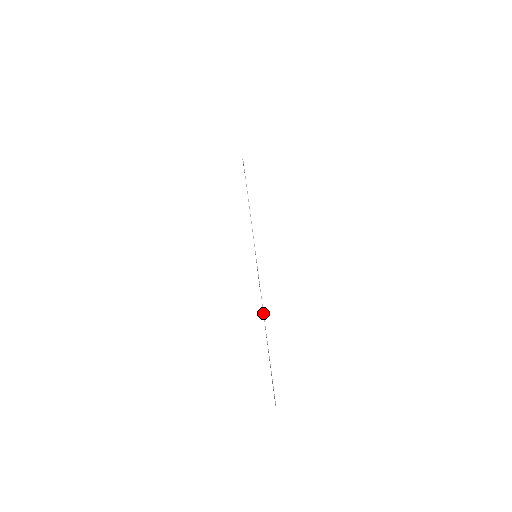
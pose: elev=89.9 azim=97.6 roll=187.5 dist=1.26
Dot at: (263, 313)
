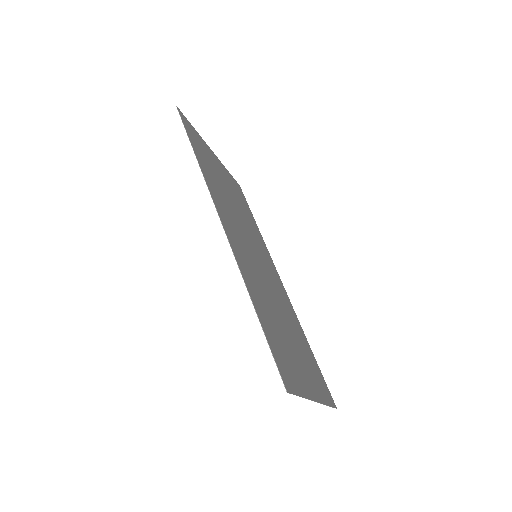
Dot at: occluded
